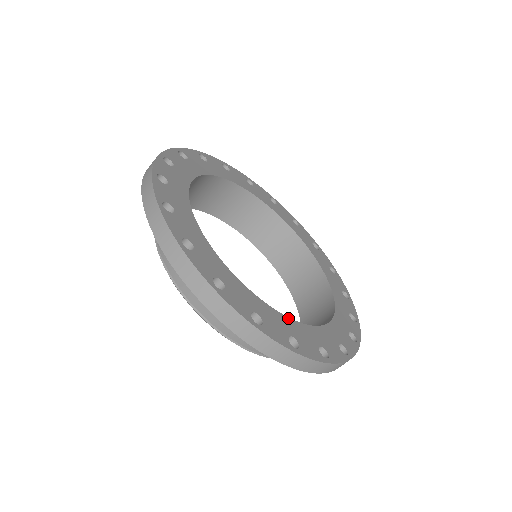
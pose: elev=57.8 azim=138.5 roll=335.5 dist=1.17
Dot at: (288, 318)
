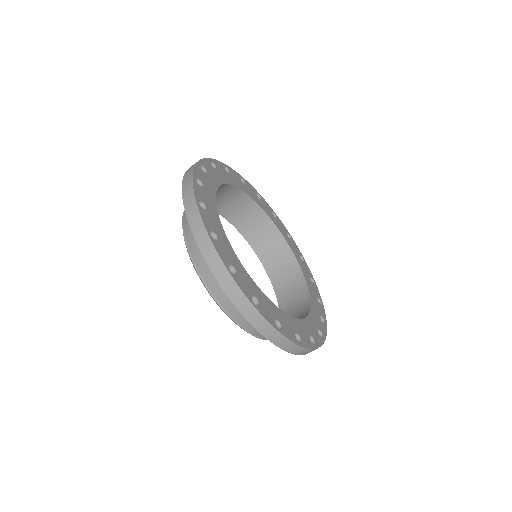
Dot at: (228, 240)
